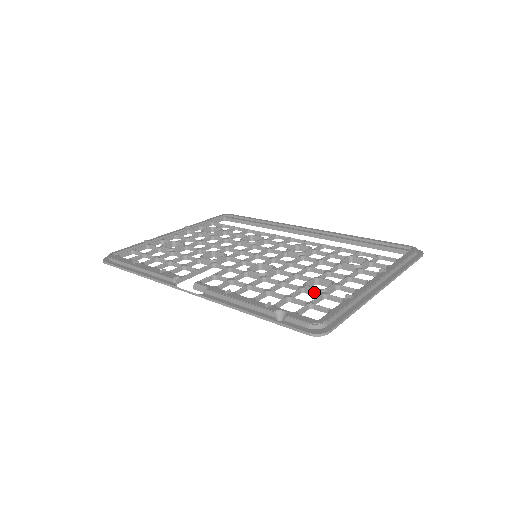
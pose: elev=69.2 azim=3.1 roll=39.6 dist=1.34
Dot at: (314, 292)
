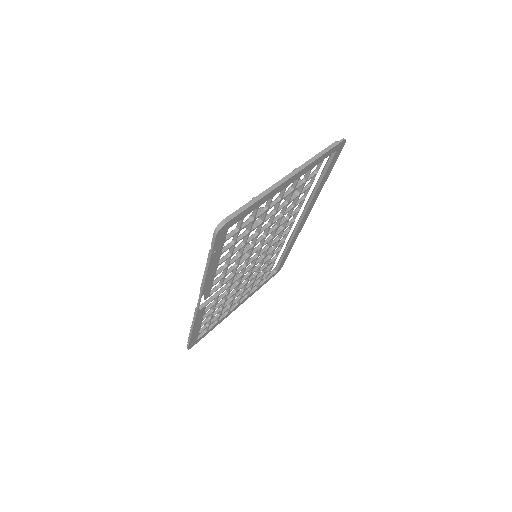
Dot at: (249, 224)
